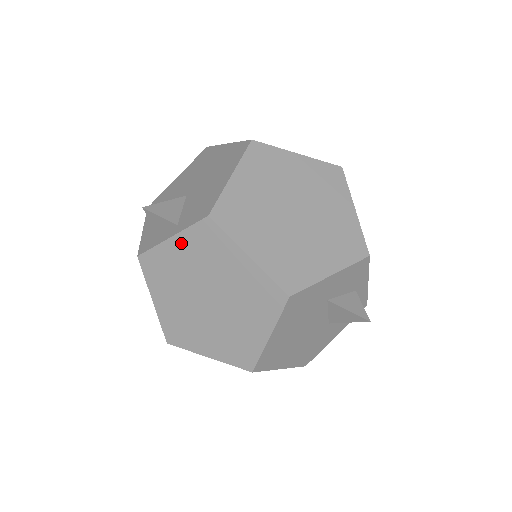
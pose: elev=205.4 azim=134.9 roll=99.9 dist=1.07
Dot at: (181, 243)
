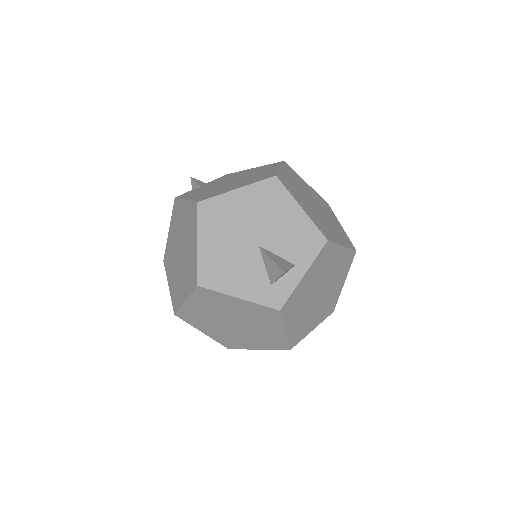
Dot at: (310, 273)
